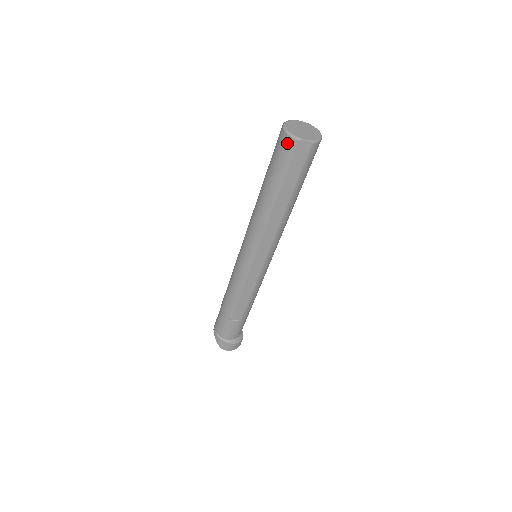
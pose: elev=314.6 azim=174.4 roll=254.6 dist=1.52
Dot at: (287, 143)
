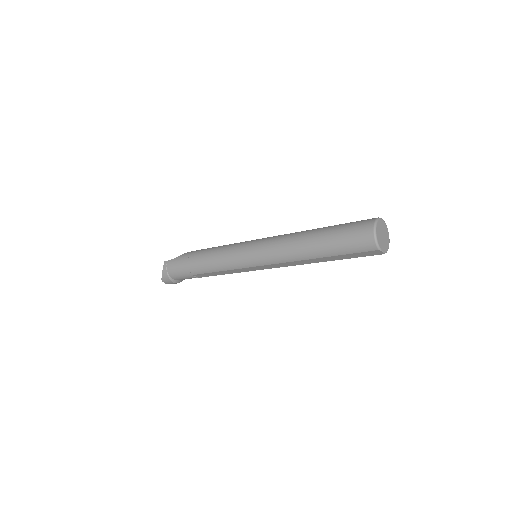
Dot at: (368, 244)
